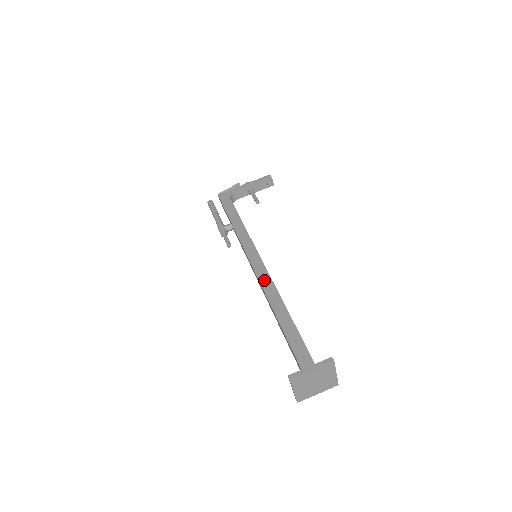
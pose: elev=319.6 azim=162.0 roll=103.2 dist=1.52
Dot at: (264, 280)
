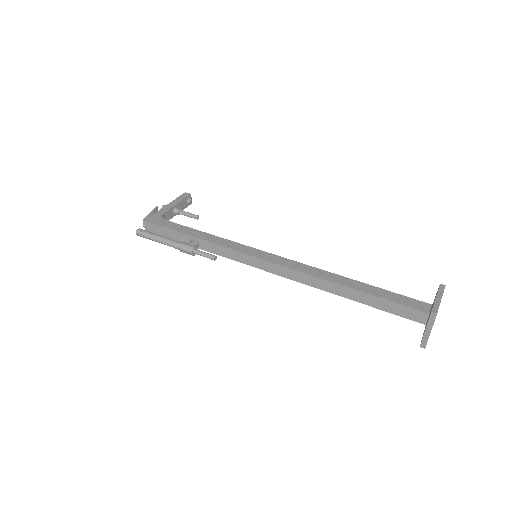
Dot at: (297, 267)
